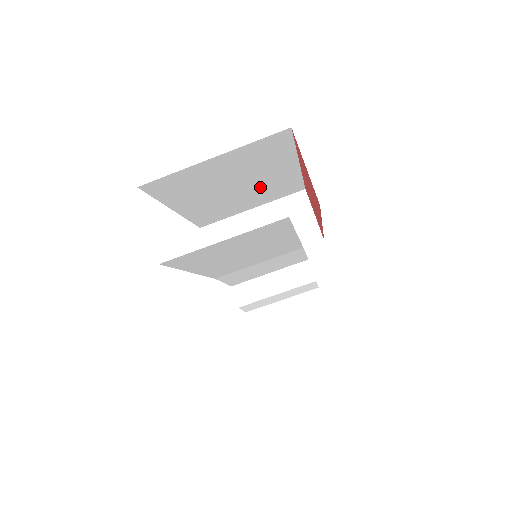
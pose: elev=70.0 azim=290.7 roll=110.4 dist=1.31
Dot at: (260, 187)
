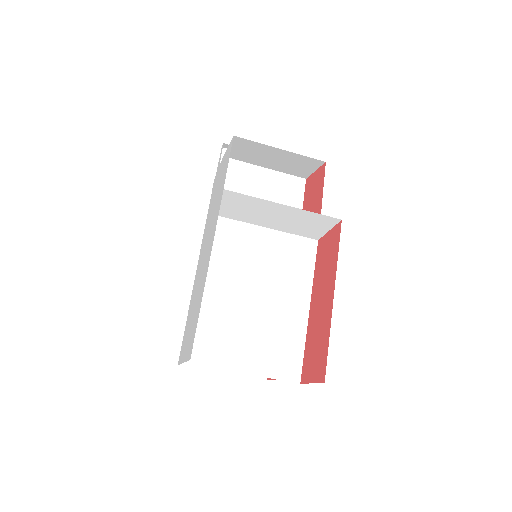
Dot at: occluded
